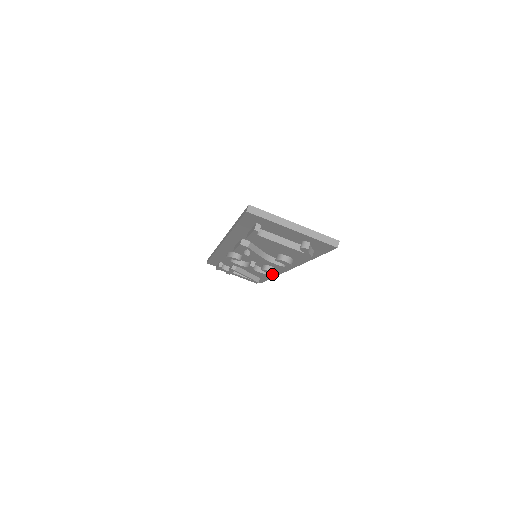
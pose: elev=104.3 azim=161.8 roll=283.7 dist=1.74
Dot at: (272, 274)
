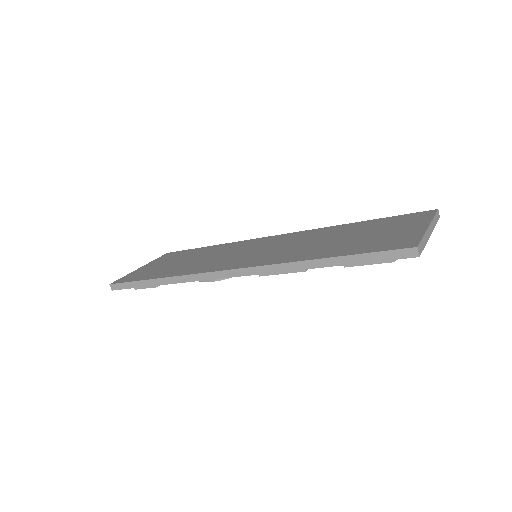
Dot at: occluded
